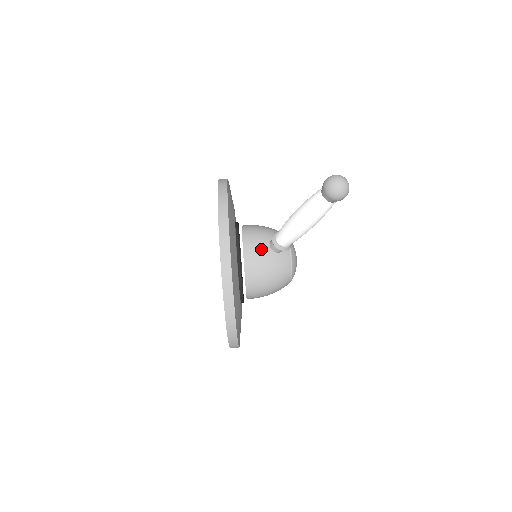
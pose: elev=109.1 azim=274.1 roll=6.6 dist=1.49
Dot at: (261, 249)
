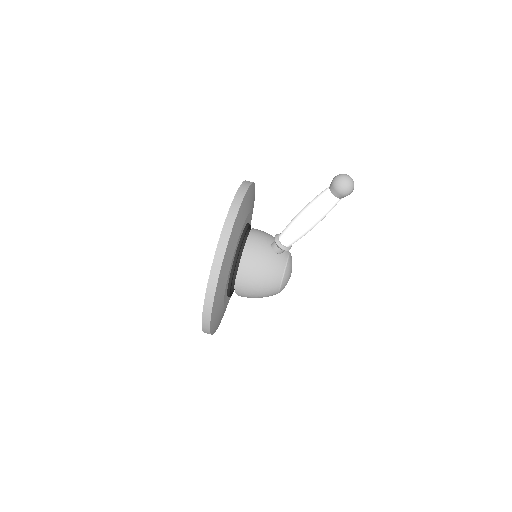
Dot at: (263, 244)
